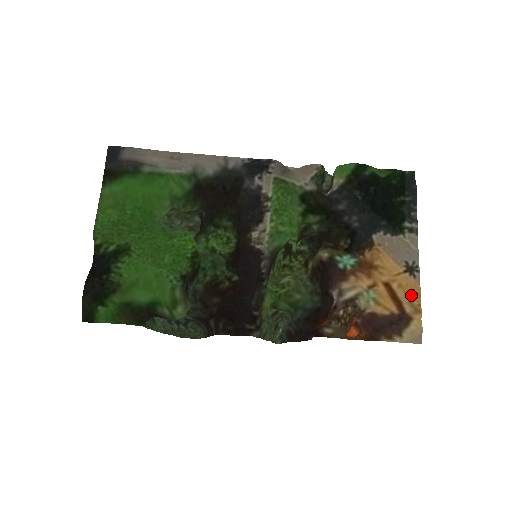
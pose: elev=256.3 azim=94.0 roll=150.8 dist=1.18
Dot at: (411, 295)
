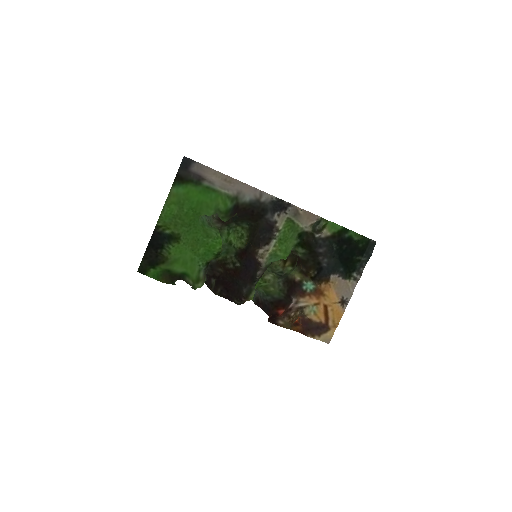
Dot at: (336, 317)
